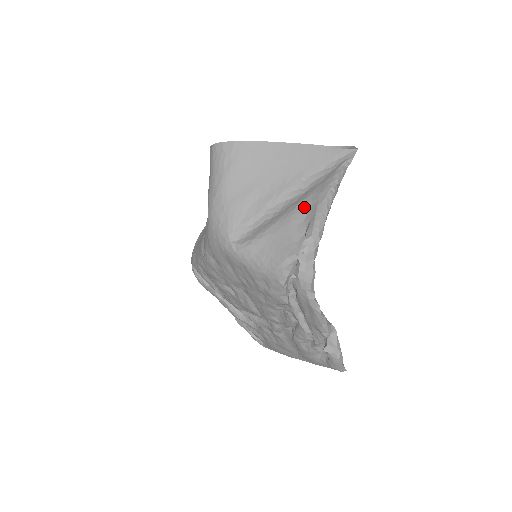
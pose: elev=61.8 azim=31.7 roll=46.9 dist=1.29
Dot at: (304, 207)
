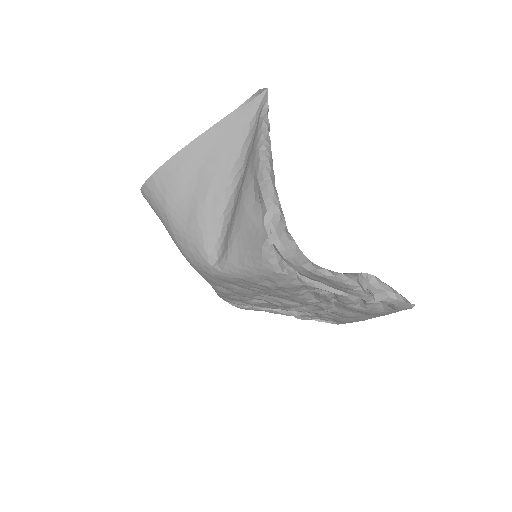
Dot at: (248, 186)
